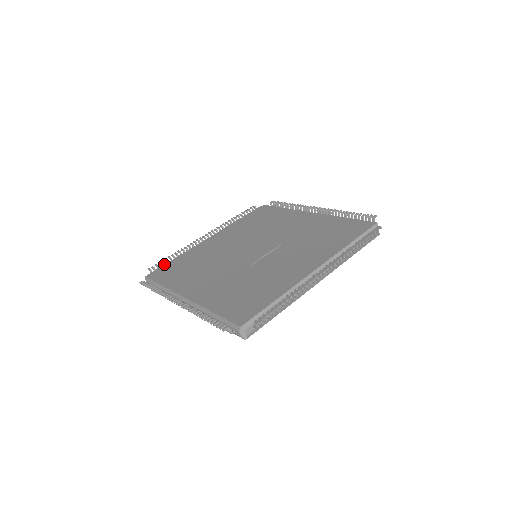
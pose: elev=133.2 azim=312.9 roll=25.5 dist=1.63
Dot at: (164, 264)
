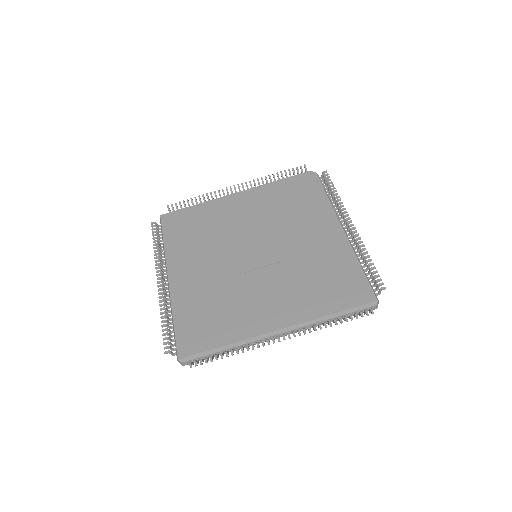
Dot at: (184, 206)
